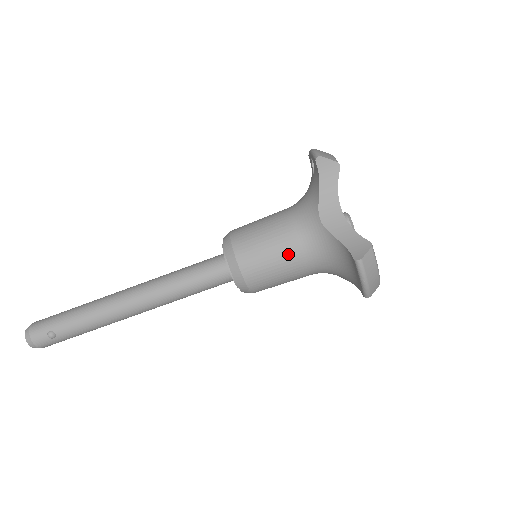
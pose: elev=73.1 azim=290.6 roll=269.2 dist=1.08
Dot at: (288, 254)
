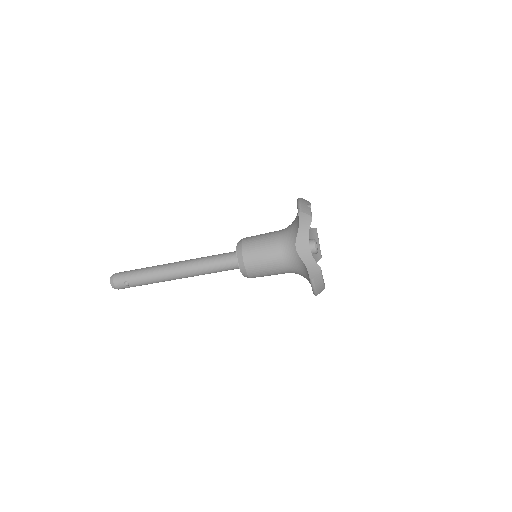
Dot at: (274, 263)
